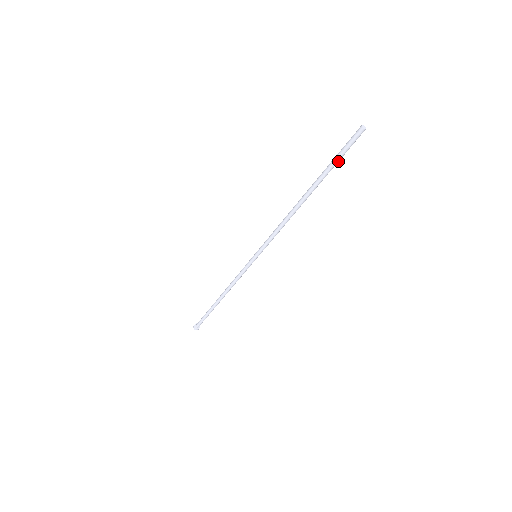
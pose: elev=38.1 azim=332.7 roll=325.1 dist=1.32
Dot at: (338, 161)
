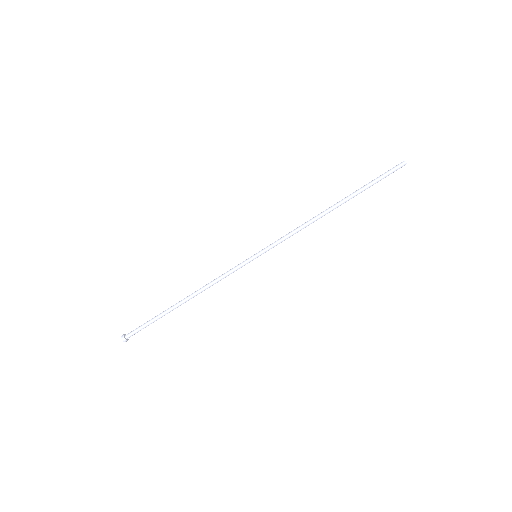
Dot at: (375, 182)
